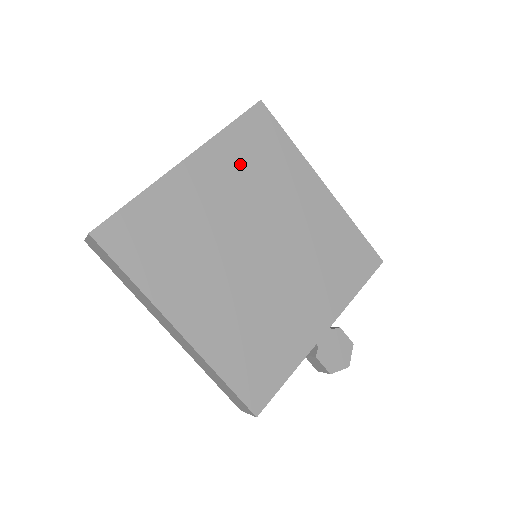
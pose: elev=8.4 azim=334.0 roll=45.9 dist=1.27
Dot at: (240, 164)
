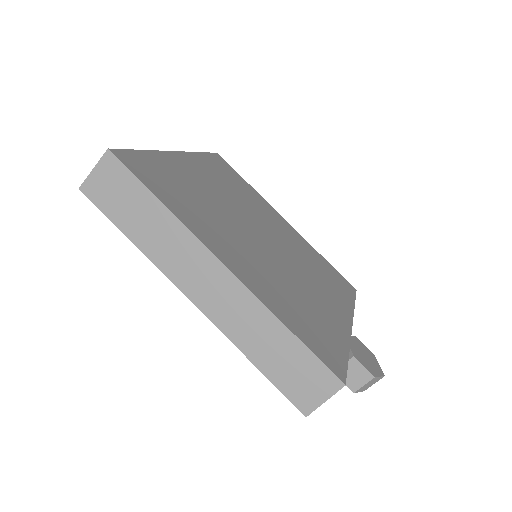
Dot at: (221, 177)
